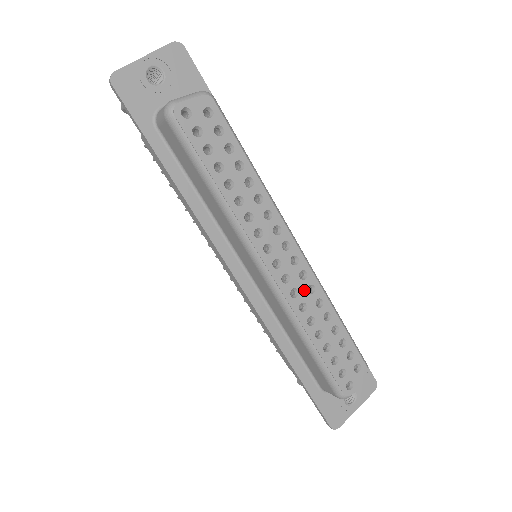
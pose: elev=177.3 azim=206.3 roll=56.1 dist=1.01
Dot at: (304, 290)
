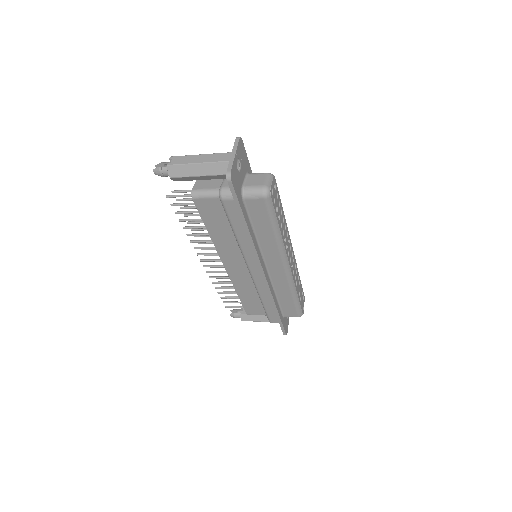
Dot at: (294, 268)
